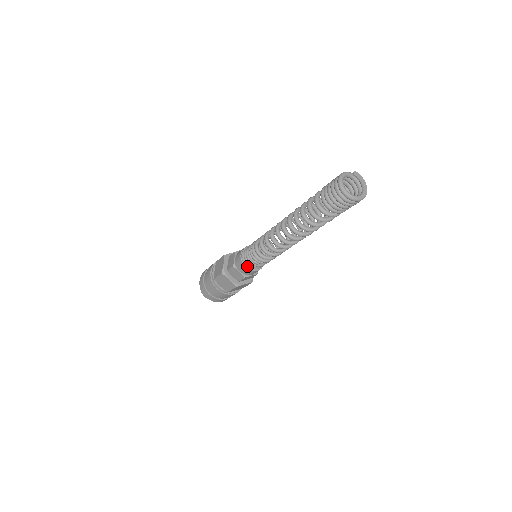
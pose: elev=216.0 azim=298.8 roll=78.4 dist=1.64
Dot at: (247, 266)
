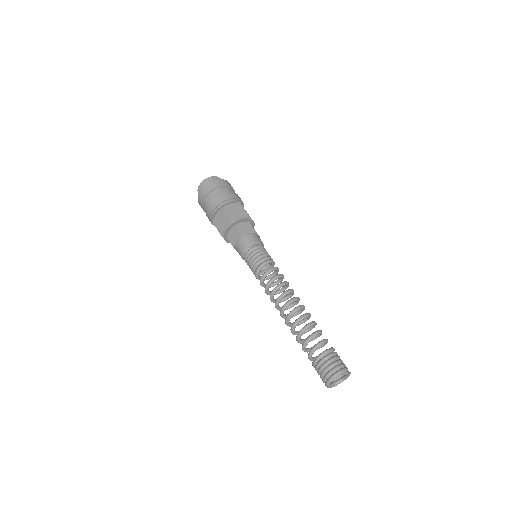
Dot at: (244, 259)
